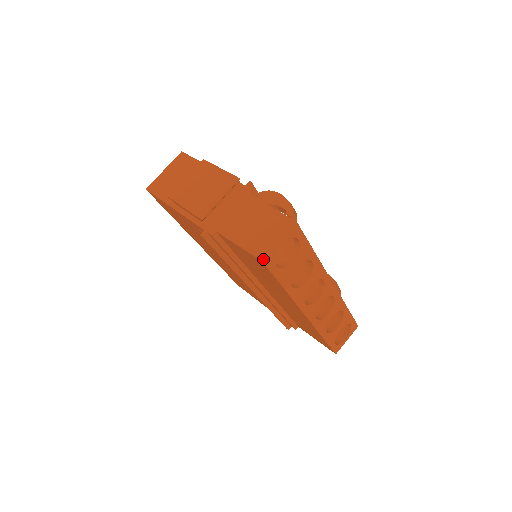
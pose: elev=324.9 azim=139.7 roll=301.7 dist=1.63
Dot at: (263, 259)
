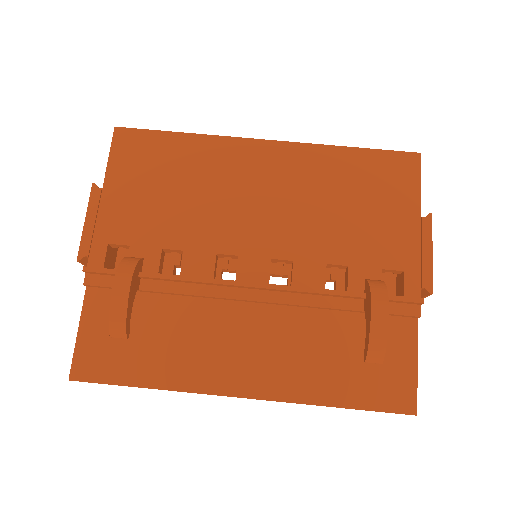
Dot at: occluded
